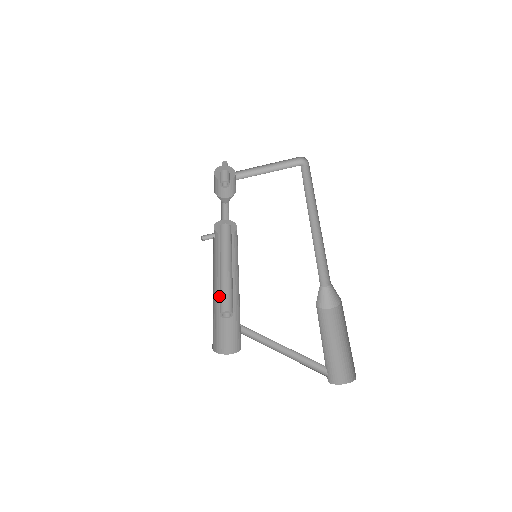
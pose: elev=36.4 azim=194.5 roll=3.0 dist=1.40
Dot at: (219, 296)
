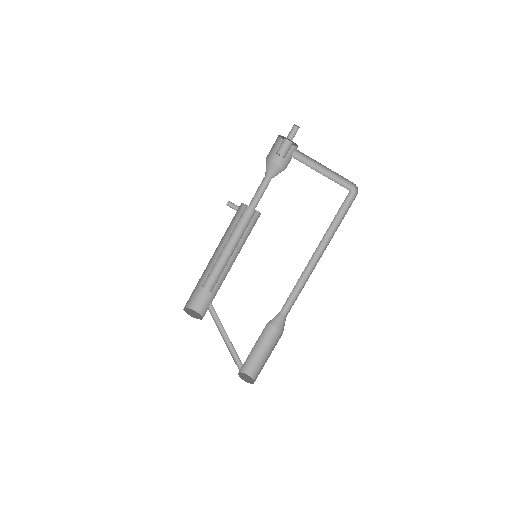
Dot at: (211, 263)
